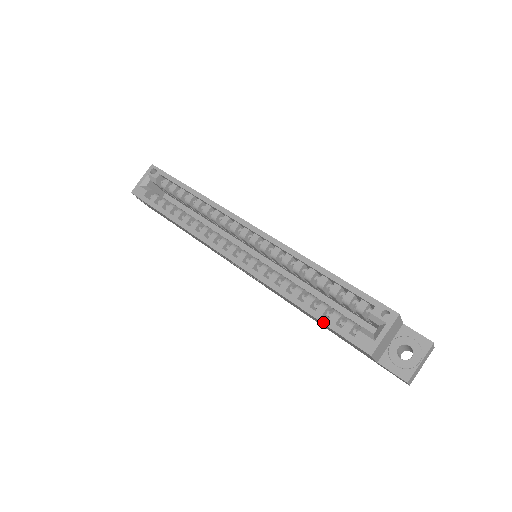
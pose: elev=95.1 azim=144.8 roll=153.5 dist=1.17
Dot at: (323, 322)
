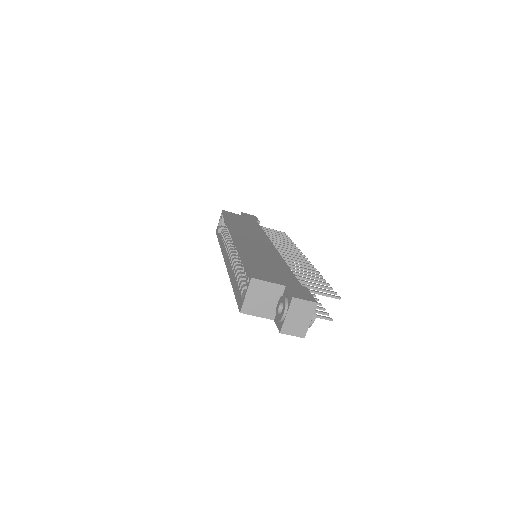
Dot at: (234, 294)
